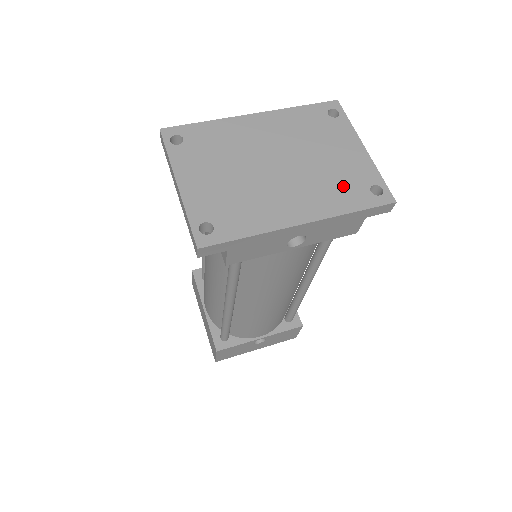
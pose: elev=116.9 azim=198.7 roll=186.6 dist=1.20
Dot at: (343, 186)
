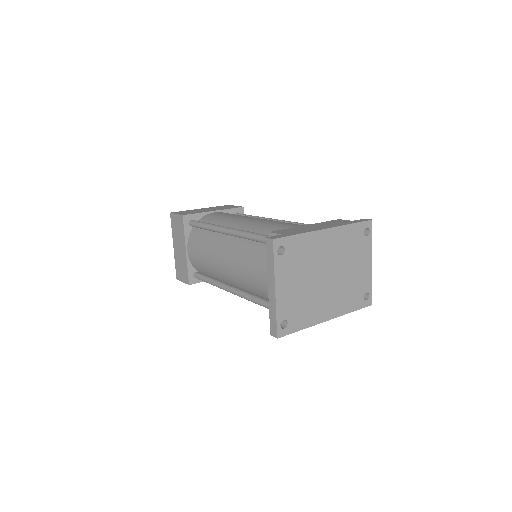
Dot at: (353, 293)
